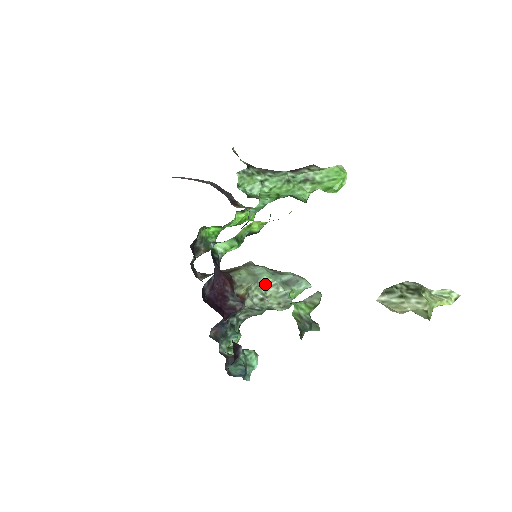
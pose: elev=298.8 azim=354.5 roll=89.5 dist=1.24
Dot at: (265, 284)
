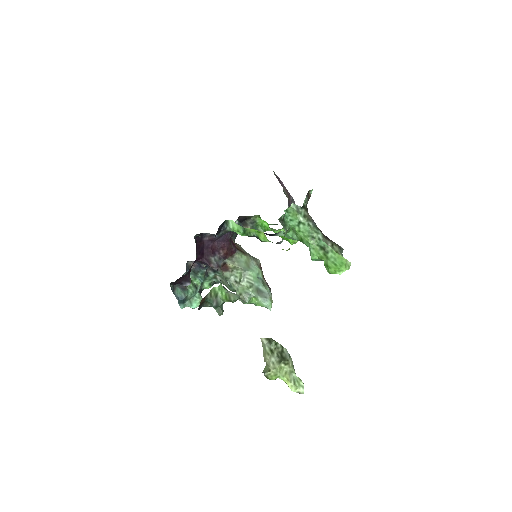
Dot at: (247, 277)
